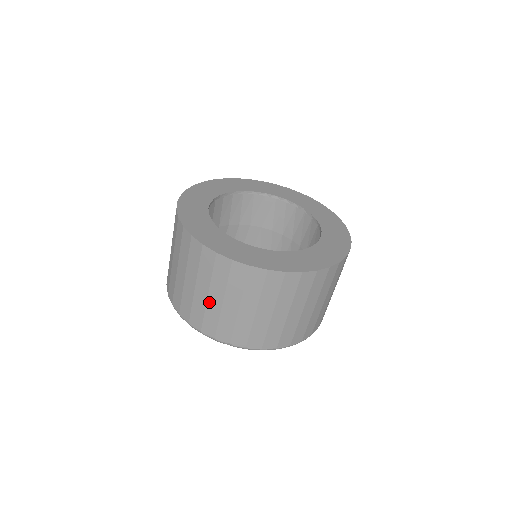
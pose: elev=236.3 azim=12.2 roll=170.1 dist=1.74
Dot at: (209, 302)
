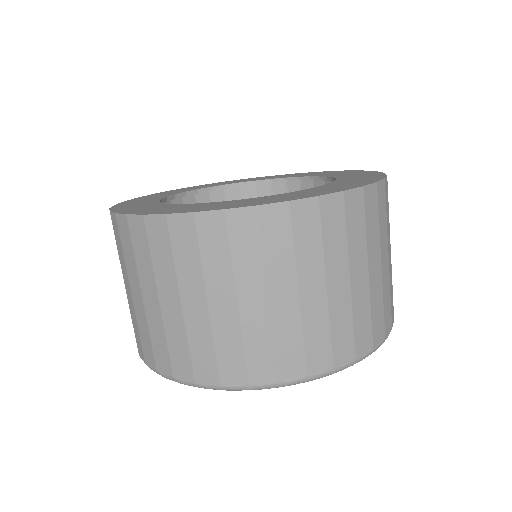
Dot at: (135, 304)
